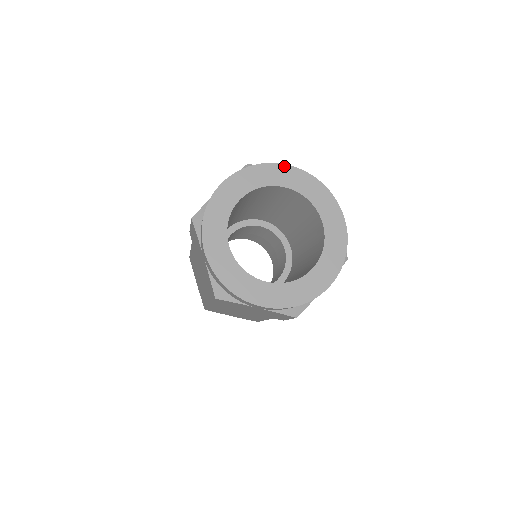
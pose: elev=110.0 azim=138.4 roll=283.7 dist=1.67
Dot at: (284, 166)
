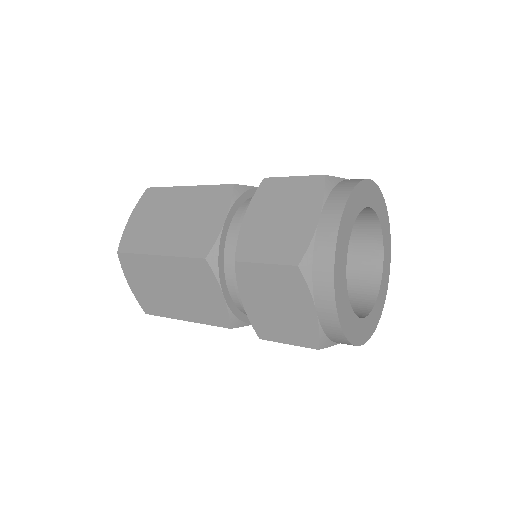
Dot at: (368, 181)
